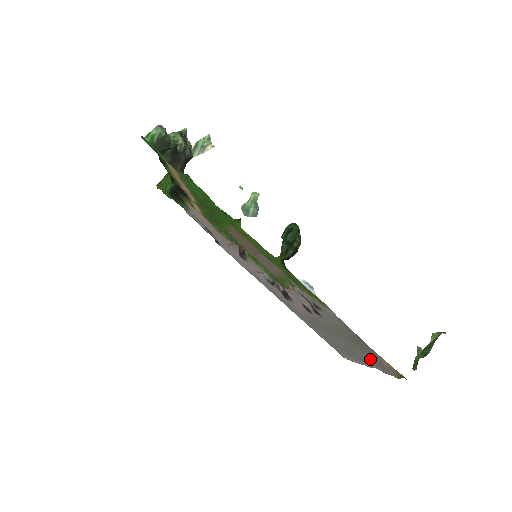
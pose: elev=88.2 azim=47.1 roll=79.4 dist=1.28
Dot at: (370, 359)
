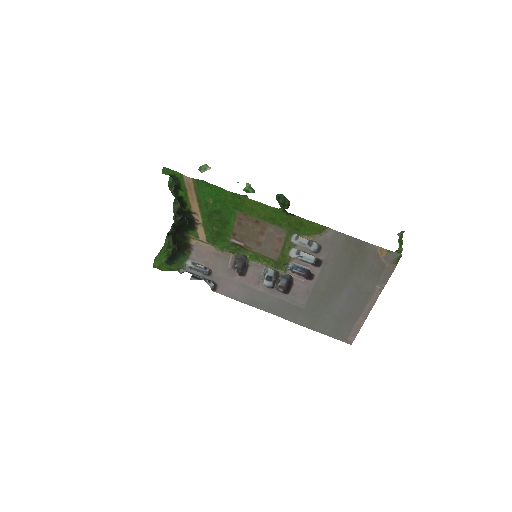
Dot at: (371, 278)
